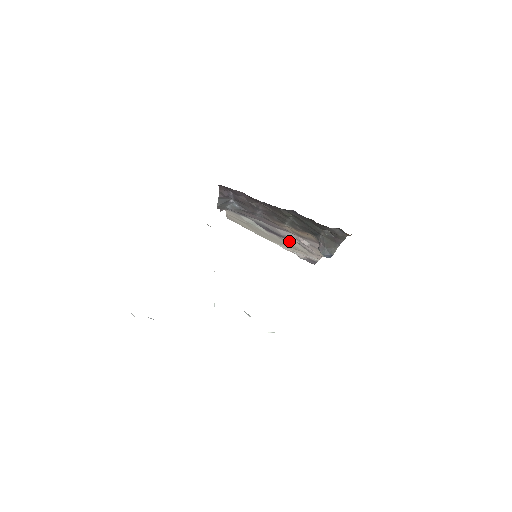
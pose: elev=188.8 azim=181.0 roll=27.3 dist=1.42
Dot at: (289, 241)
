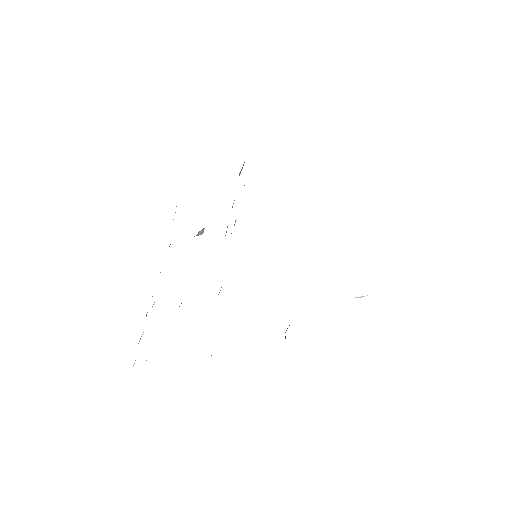
Dot at: occluded
